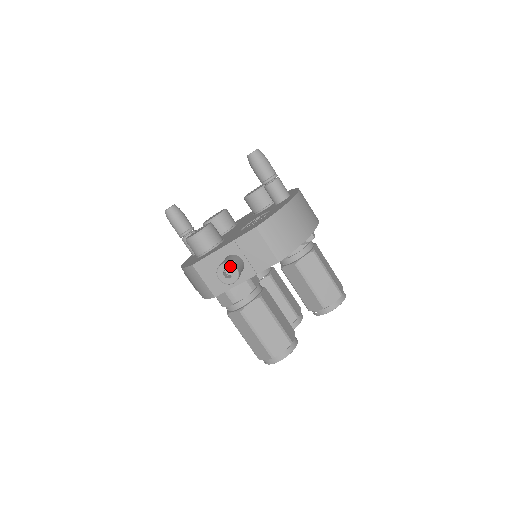
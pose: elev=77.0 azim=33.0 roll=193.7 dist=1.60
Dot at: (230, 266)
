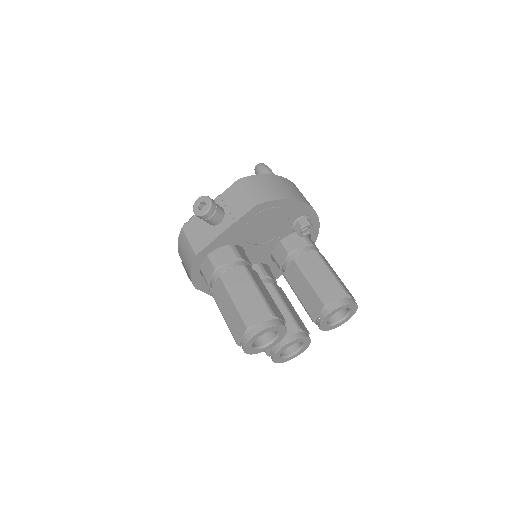
Dot at: (205, 197)
